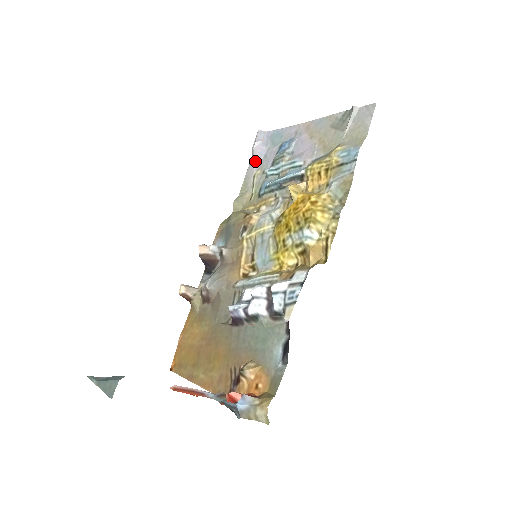
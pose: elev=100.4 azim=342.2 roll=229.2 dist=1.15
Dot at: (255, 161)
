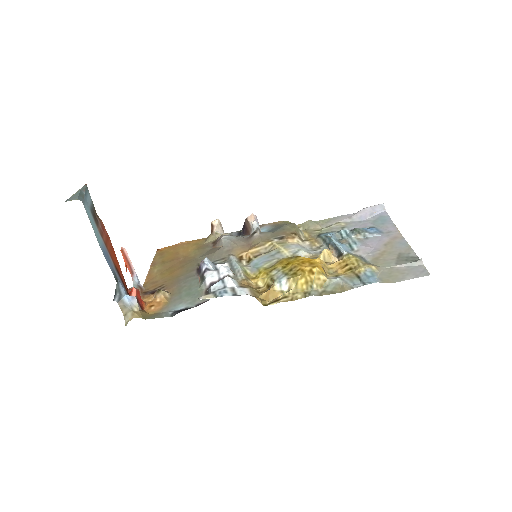
Dot at: (352, 216)
